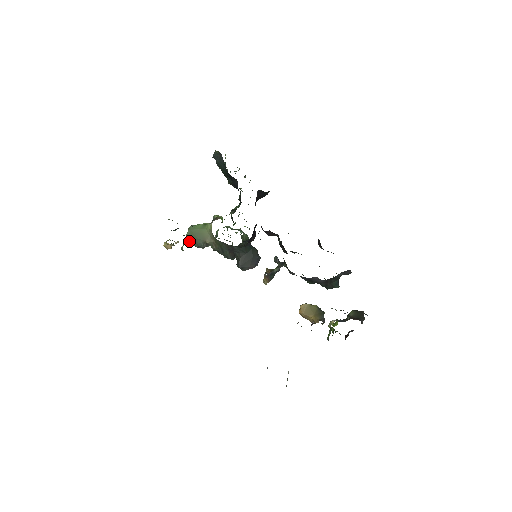
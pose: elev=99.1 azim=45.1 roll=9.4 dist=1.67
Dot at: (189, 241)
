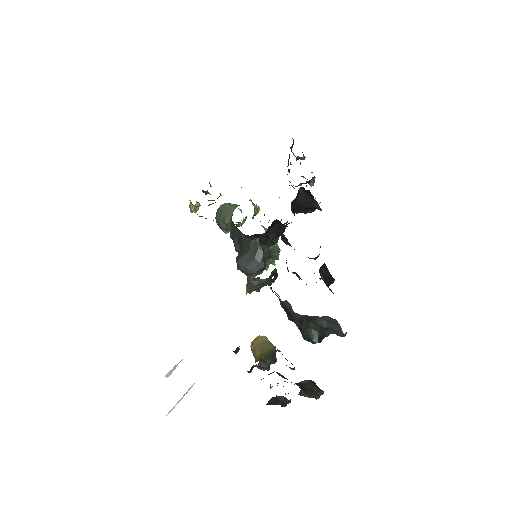
Dot at: (216, 216)
